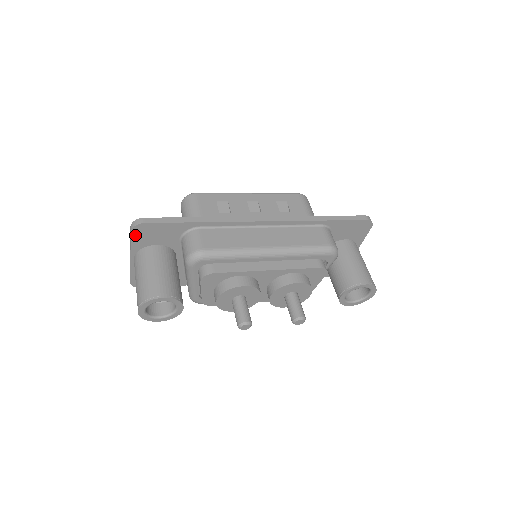
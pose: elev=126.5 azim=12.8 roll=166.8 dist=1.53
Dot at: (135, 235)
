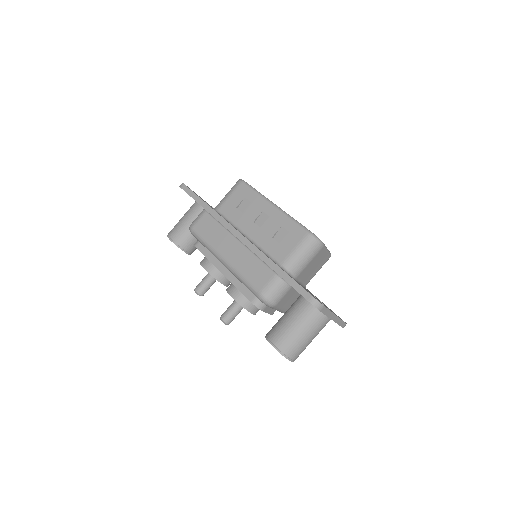
Dot at: occluded
